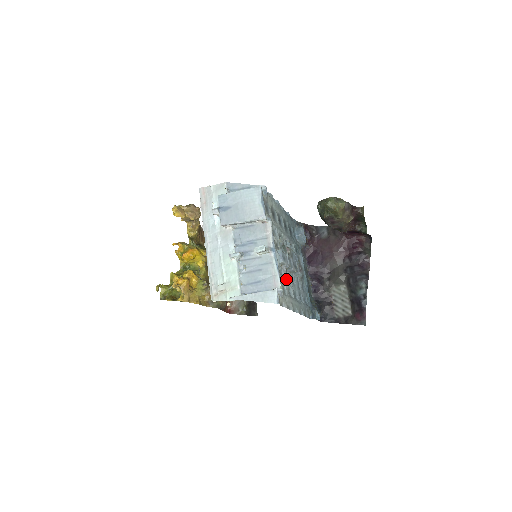
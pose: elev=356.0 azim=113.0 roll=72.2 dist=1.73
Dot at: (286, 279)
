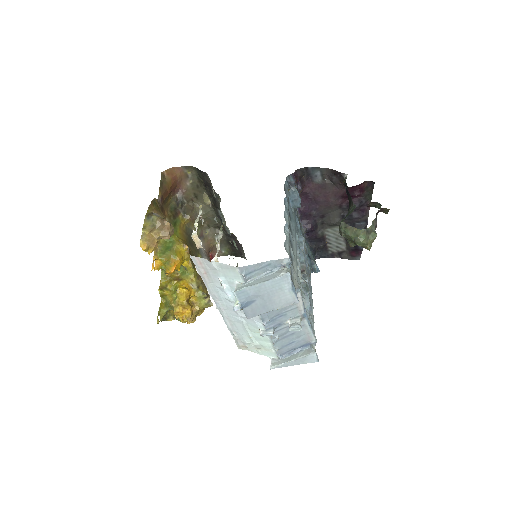
Dot at: occluded
